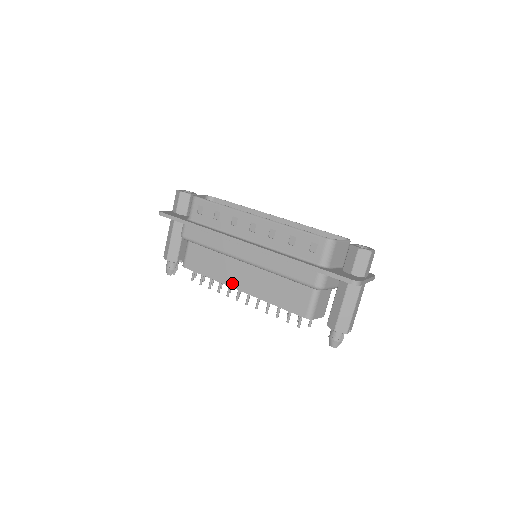
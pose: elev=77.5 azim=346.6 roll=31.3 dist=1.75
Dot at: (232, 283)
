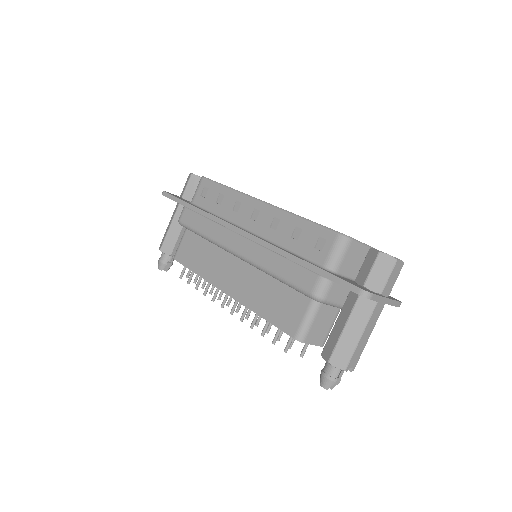
Dot at: (219, 283)
